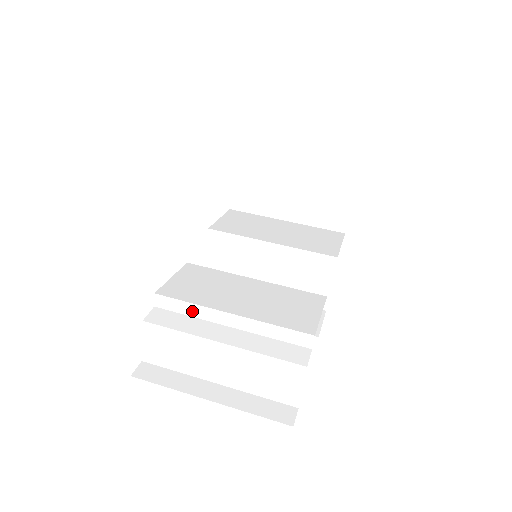
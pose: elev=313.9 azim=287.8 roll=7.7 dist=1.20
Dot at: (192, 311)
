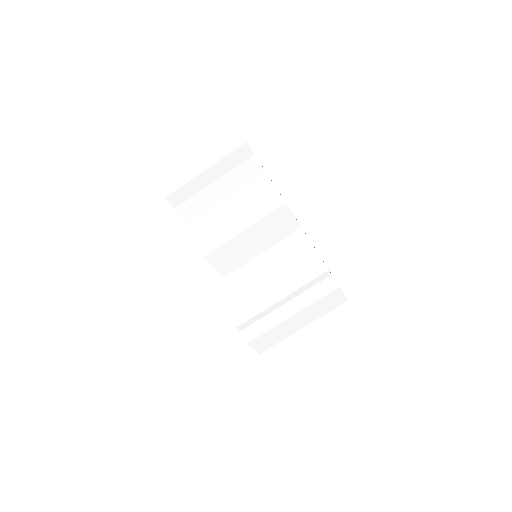
Dot at: (262, 315)
